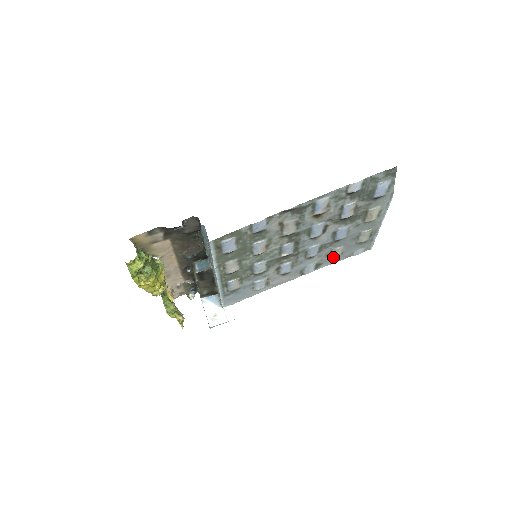
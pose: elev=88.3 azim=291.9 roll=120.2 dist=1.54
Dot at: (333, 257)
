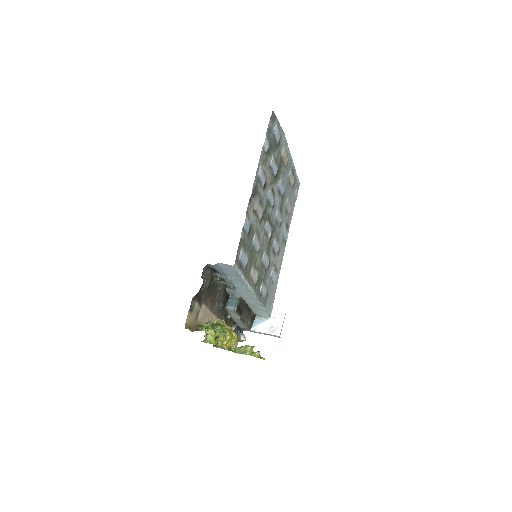
Dot at: (289, 211)
